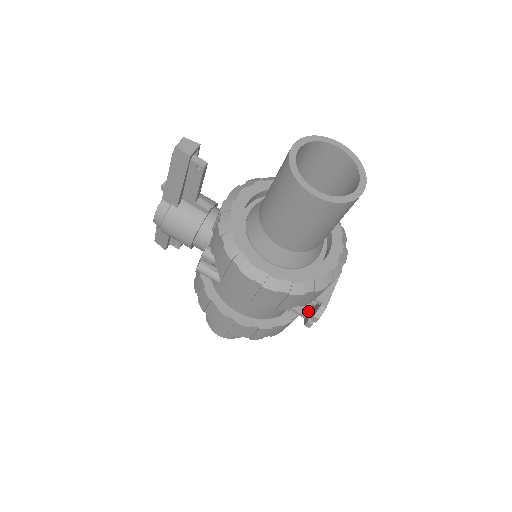
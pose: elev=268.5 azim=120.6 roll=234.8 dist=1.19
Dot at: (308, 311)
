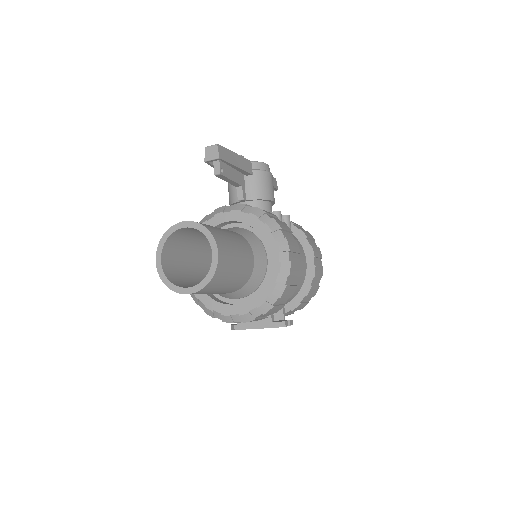
Dot at: occluded
